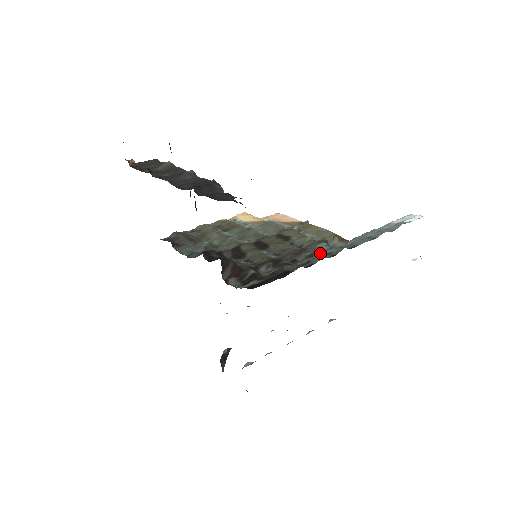
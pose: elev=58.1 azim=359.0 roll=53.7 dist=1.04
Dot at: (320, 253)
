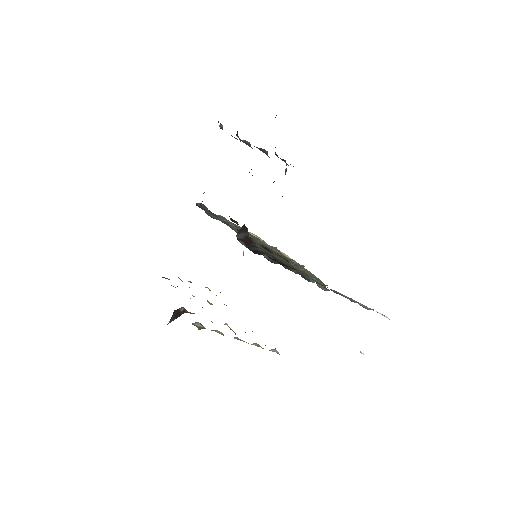
Dot at: (311, 278)
